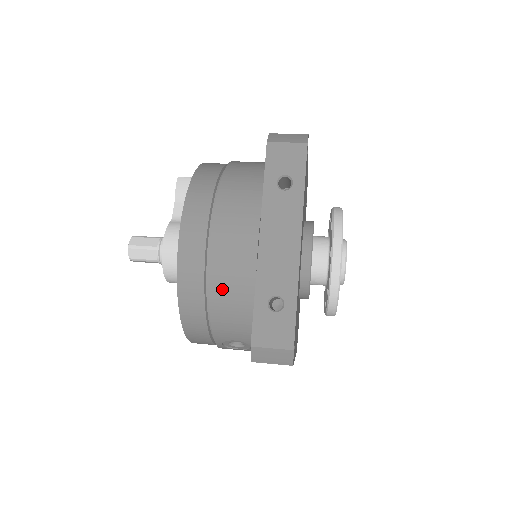
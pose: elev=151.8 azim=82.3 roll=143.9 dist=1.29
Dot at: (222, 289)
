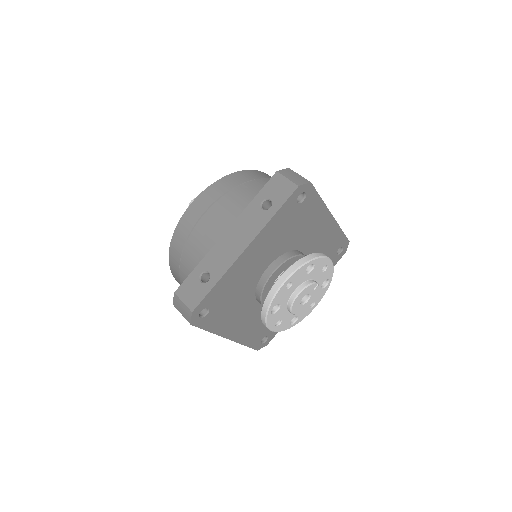
Dot at: (191, 250)
